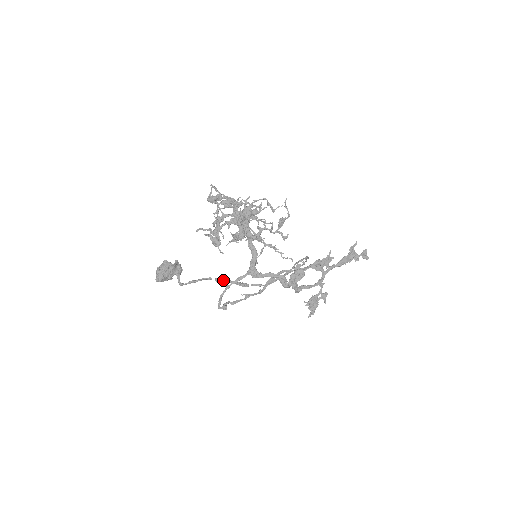
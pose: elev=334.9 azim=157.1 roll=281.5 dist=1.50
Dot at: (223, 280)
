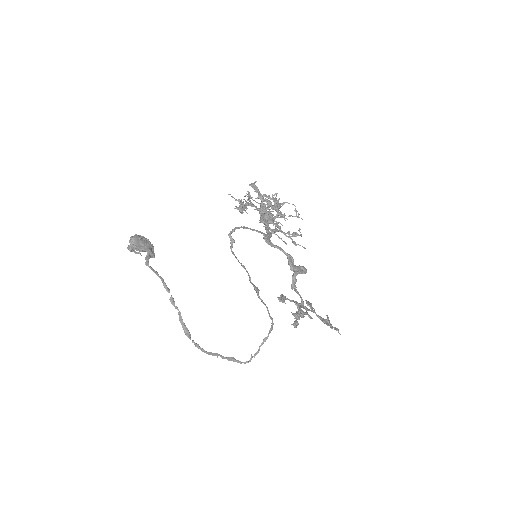
Dot at: (176, 306)
